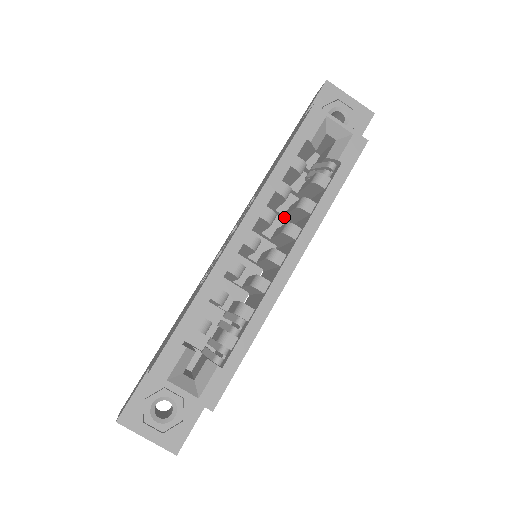
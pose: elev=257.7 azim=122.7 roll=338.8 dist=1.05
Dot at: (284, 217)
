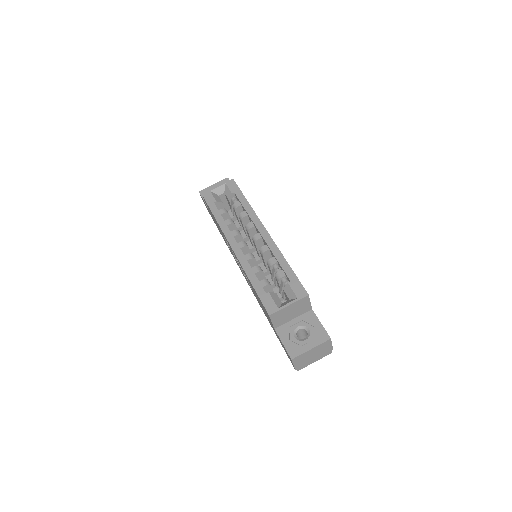
Dot at: (248, 238)
